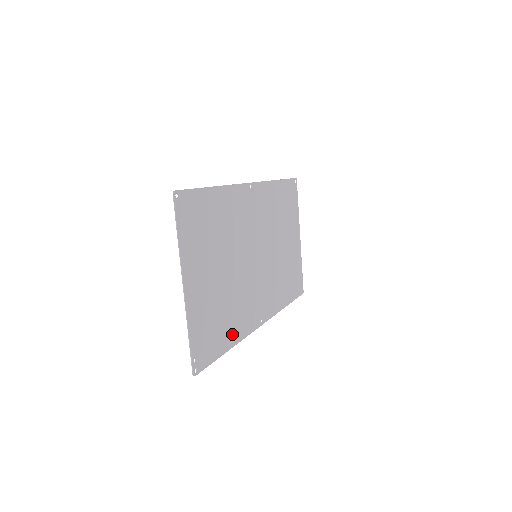
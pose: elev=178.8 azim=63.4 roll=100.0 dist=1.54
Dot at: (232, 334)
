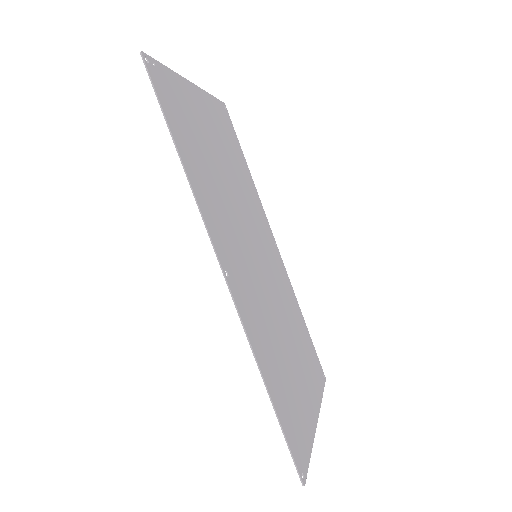
Dot at: (193, 170)
